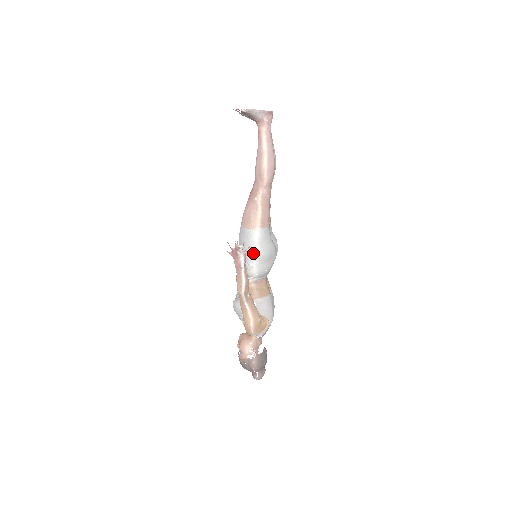
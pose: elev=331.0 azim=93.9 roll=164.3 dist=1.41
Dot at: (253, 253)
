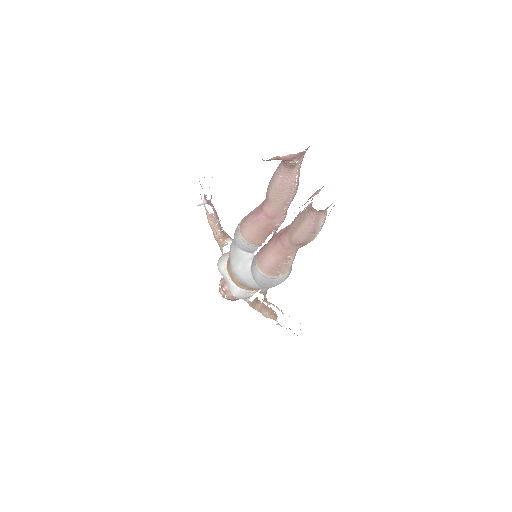
Dot at: occluded
